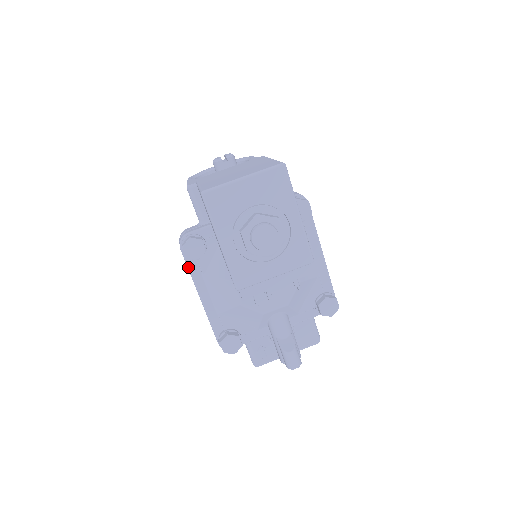
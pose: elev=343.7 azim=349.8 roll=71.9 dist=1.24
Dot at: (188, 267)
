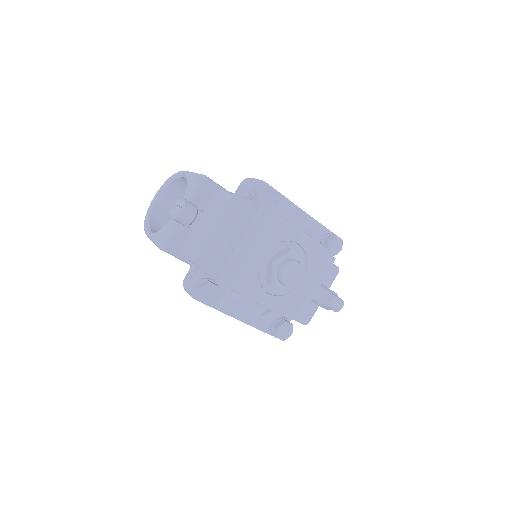
Dot at: occluded
